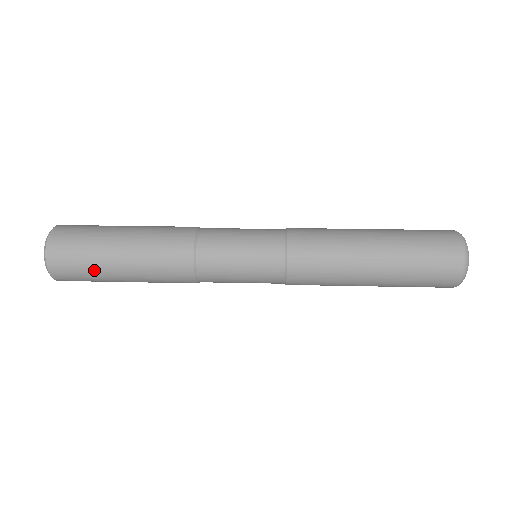
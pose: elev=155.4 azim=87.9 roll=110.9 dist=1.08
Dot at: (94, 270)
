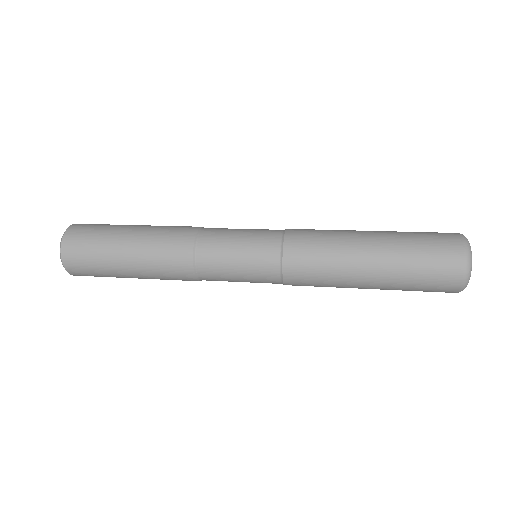
Dot at: (105, 271)
